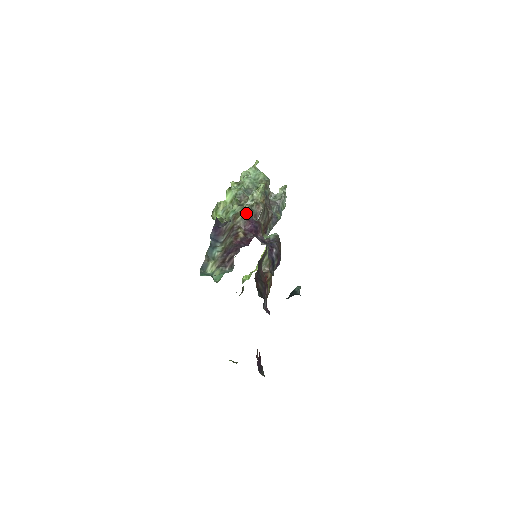
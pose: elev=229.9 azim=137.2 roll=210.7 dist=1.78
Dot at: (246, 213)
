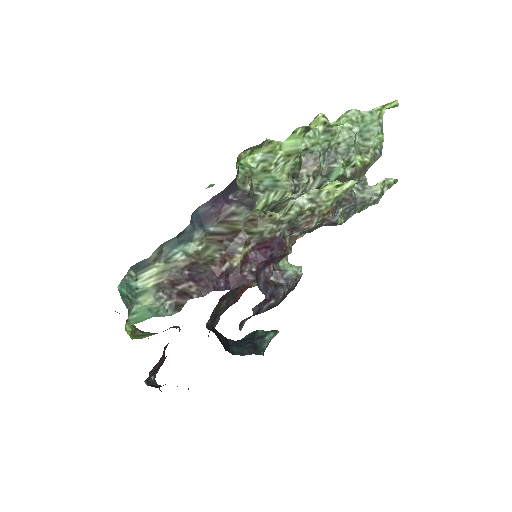
Dot at: (277, 225)
